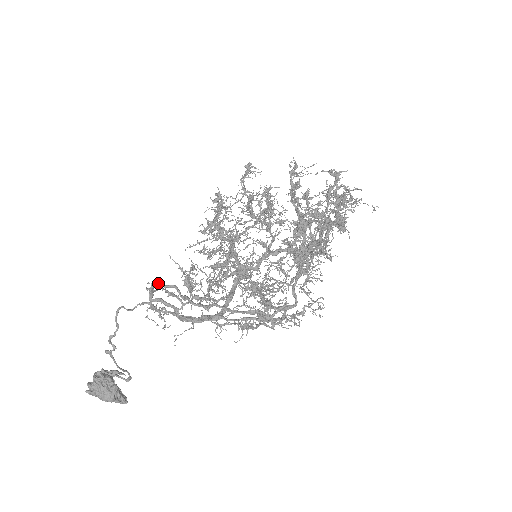
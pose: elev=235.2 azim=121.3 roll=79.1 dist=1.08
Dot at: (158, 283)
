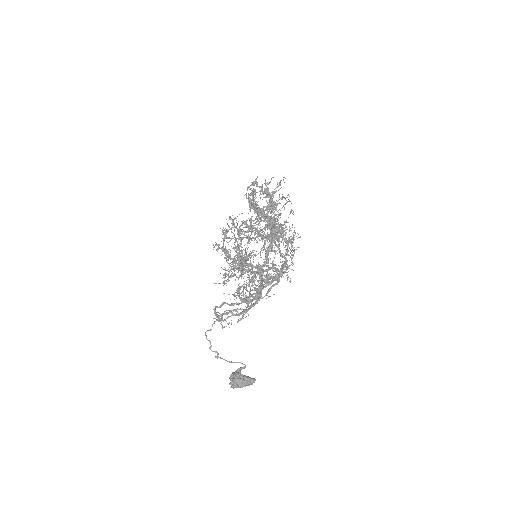
Dot at: (215, 308)
